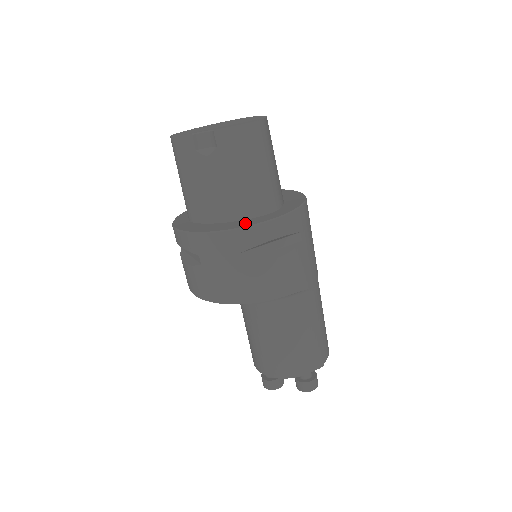
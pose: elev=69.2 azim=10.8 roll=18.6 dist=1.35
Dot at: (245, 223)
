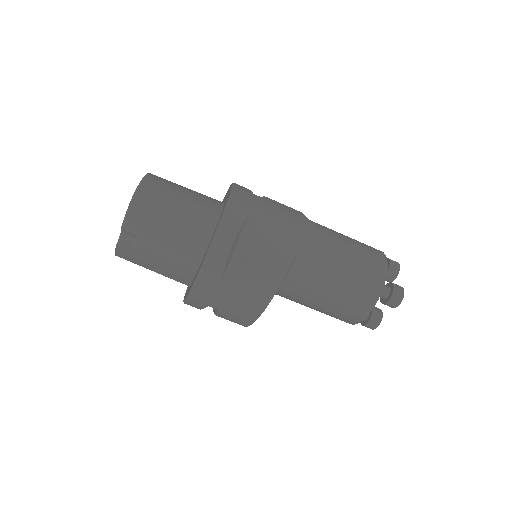
Dot at: occluded
